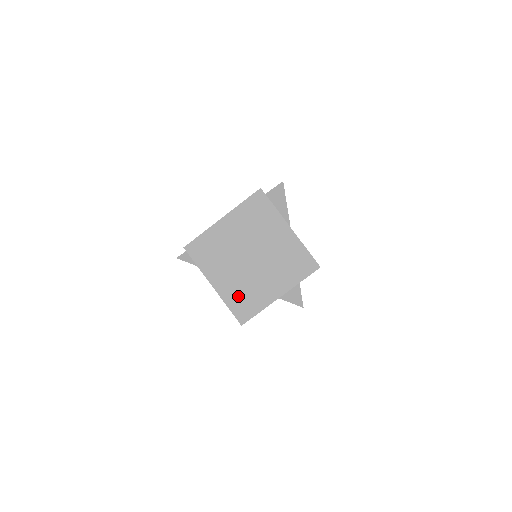
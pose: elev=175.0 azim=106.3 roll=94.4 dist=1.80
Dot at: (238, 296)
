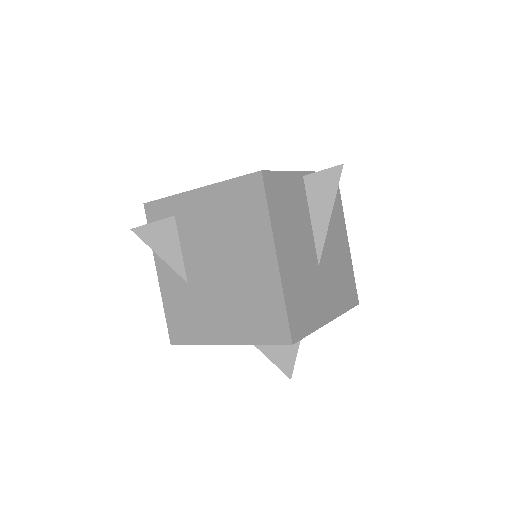
Dot at: occluded
